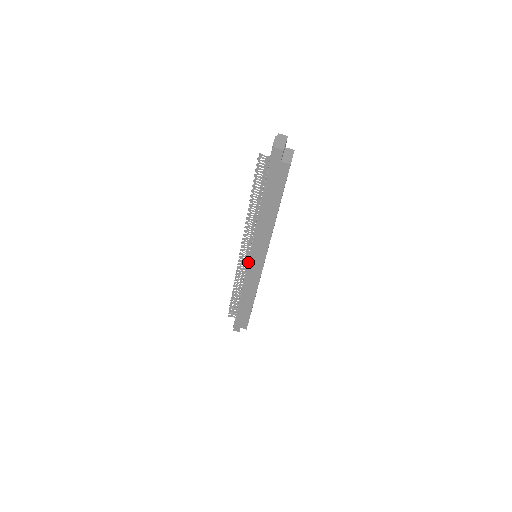
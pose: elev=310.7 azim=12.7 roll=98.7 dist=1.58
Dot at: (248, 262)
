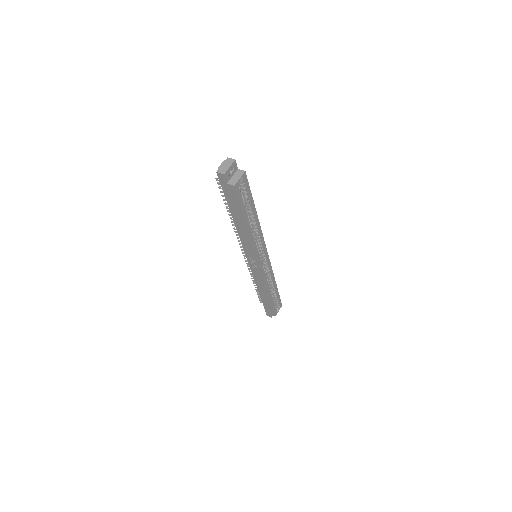
Dot at: (248, 261)
